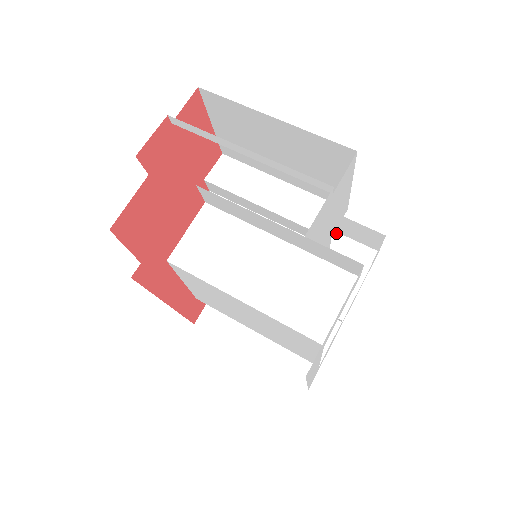
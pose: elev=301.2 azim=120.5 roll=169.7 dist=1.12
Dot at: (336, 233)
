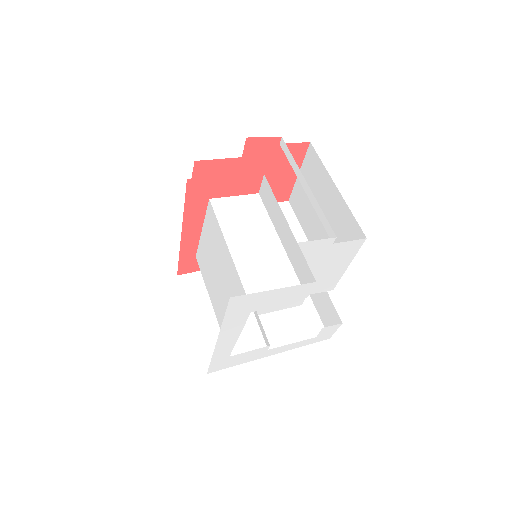
Dot at: (313, 305)
